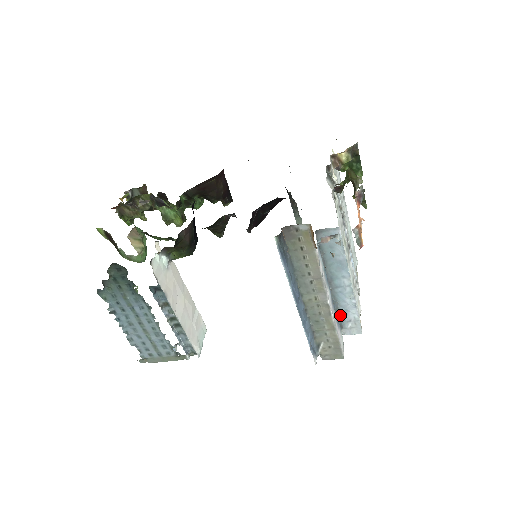
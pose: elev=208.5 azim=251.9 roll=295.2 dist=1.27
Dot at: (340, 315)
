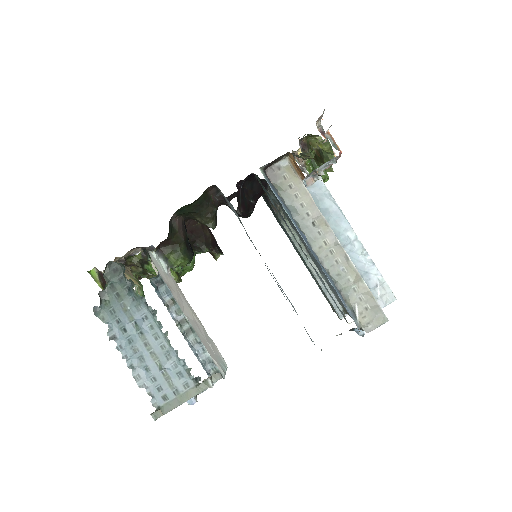
Dot at: occluded
